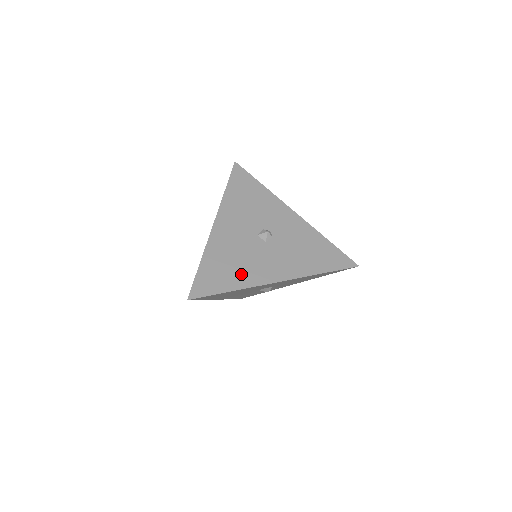
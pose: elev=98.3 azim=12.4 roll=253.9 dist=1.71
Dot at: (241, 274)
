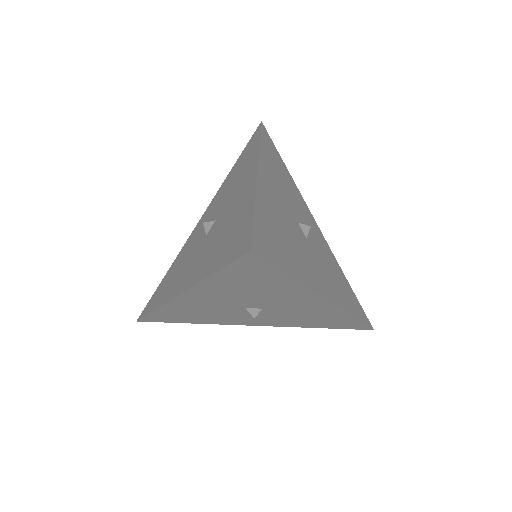
Dot at: (297, 260)
